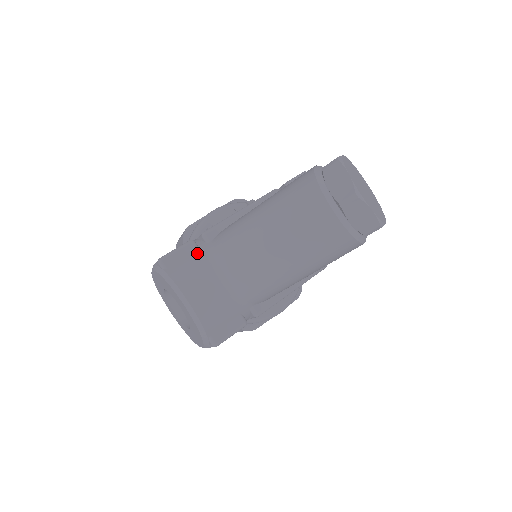
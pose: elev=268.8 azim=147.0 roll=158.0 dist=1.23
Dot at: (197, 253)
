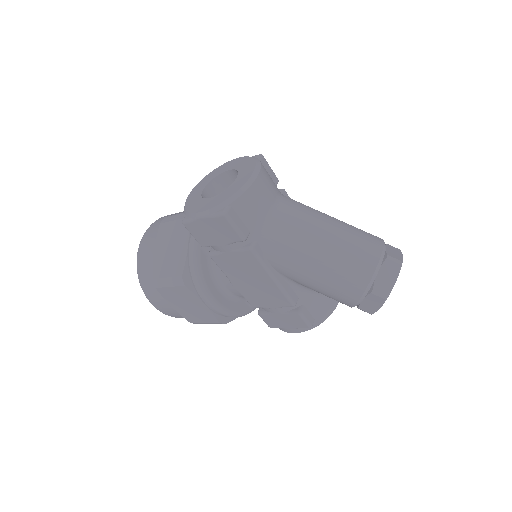
Dot at: (276, 184)
